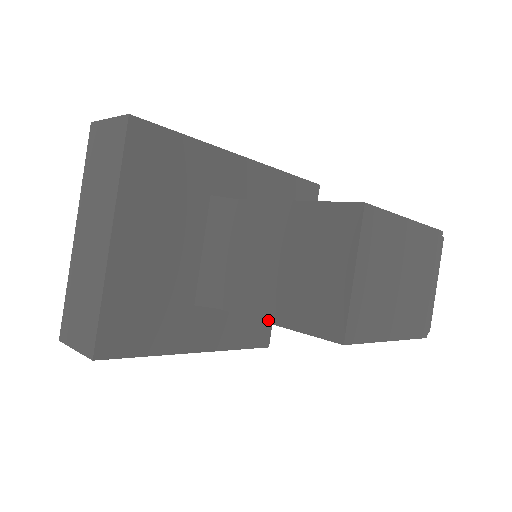
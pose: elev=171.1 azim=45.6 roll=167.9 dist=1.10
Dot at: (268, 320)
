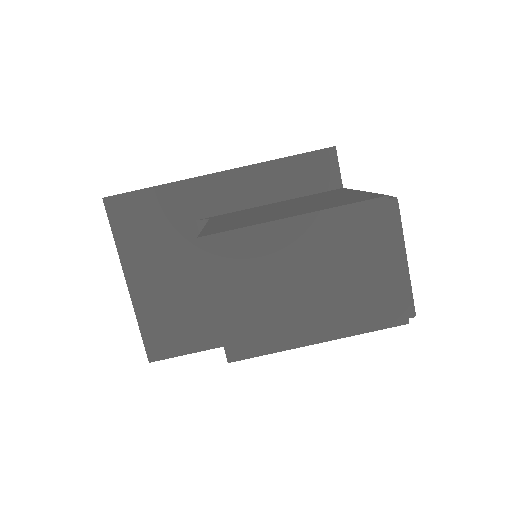
Dot at: occluded
